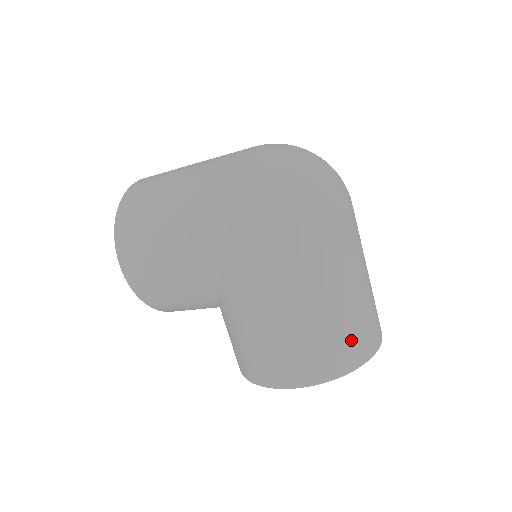
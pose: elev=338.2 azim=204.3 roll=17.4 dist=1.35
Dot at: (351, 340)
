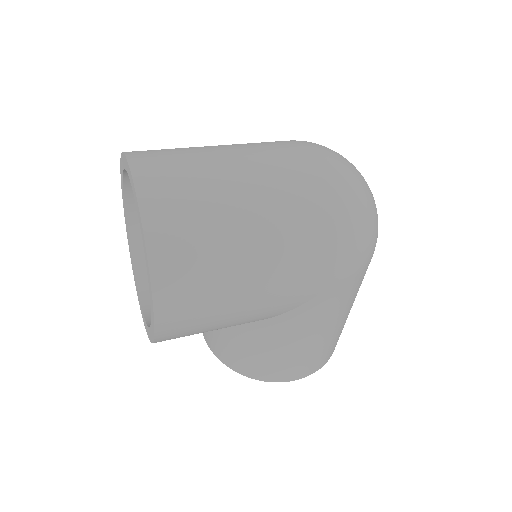
Dot at: occluded
